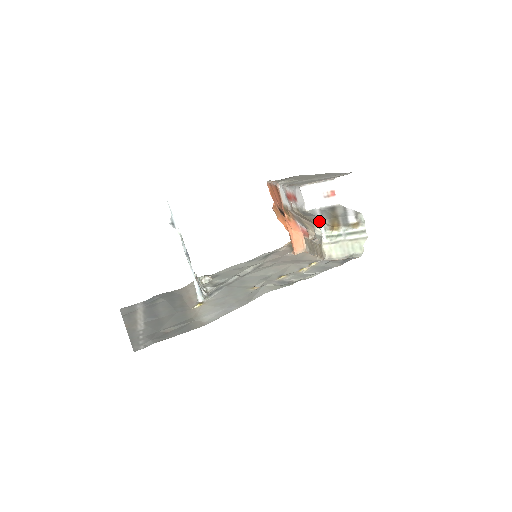
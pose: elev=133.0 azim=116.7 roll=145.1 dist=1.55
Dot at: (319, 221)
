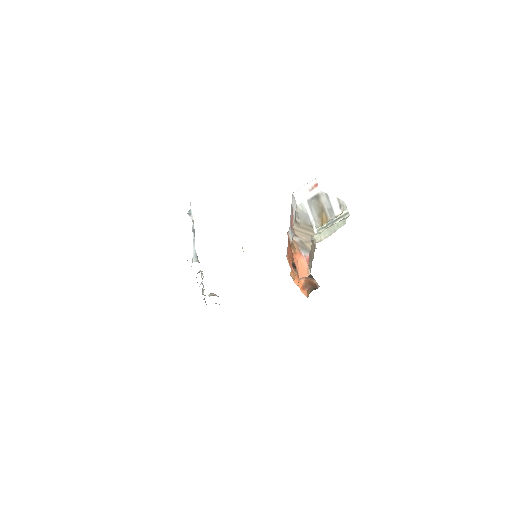
Dot at: (311, 221)
